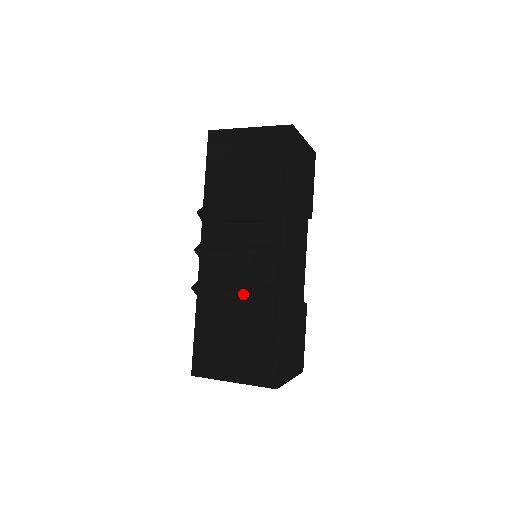
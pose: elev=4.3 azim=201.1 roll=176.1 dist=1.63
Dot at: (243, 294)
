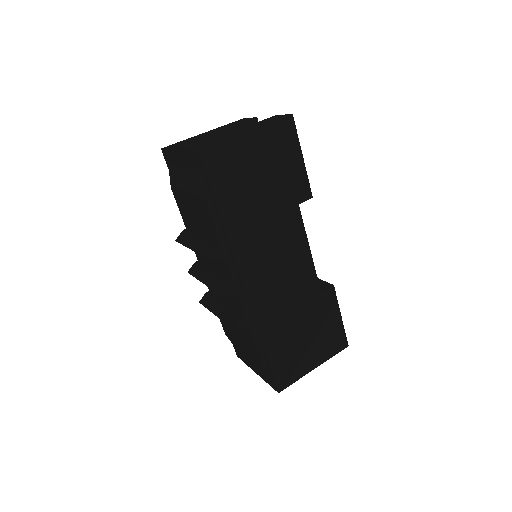
Dot at: occluded
